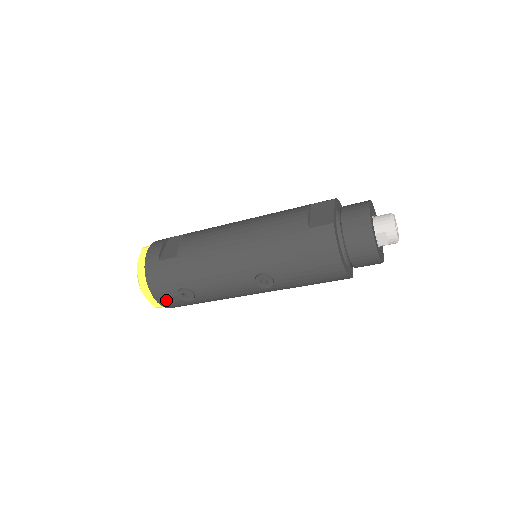
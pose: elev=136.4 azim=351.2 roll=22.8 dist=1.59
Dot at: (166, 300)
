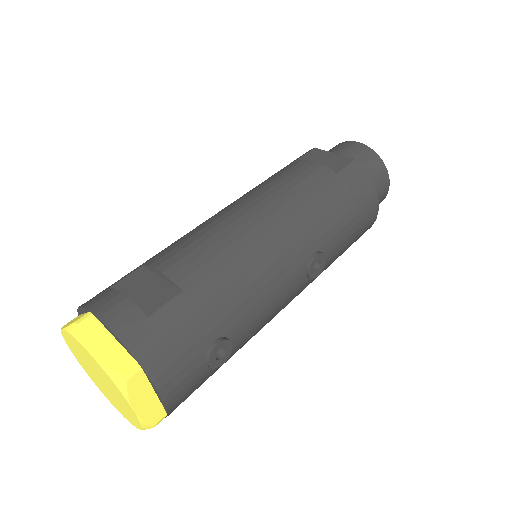
Dot at: (182, 390)
